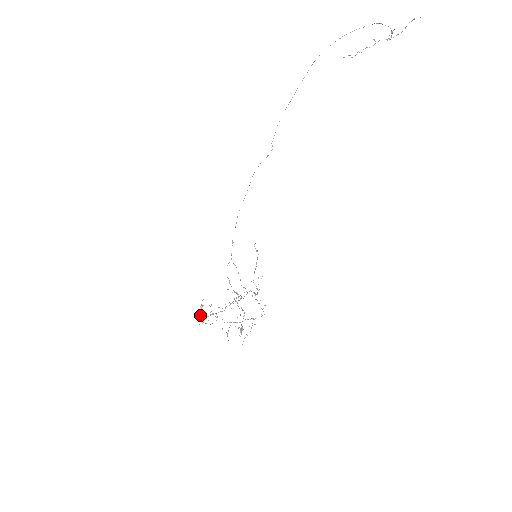
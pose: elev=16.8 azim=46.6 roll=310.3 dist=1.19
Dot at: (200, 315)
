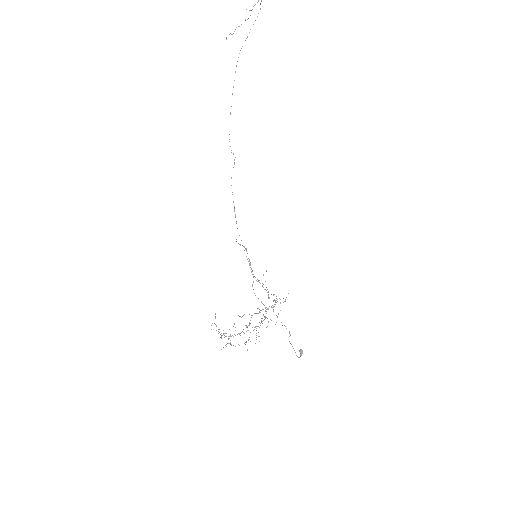
Dot at: occluded
